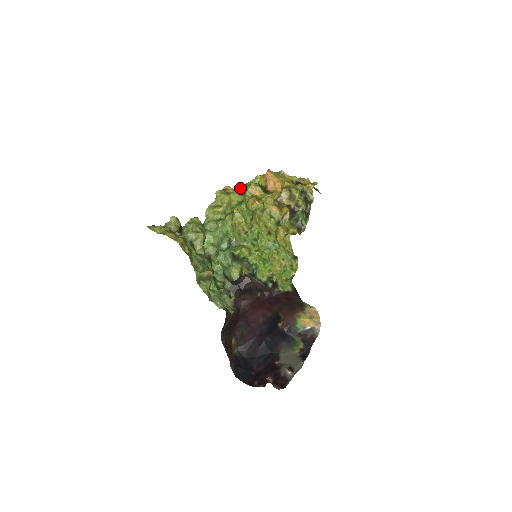
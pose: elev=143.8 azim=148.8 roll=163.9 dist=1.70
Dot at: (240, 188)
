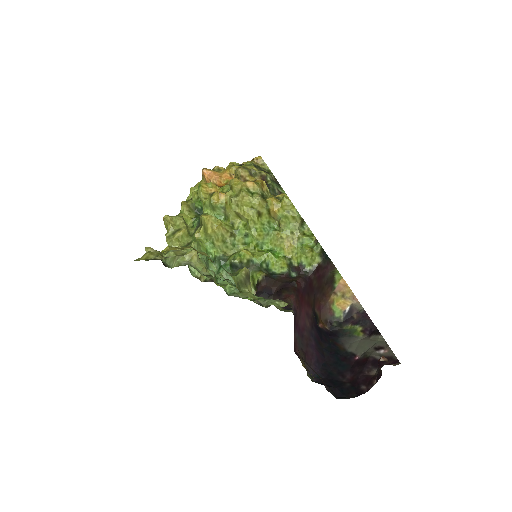
Dot at: (185, 204)
